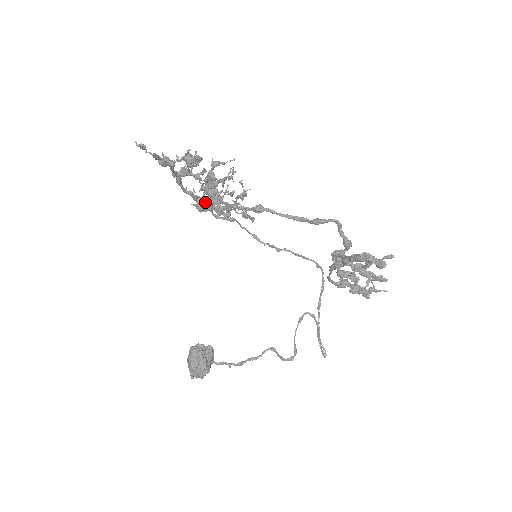
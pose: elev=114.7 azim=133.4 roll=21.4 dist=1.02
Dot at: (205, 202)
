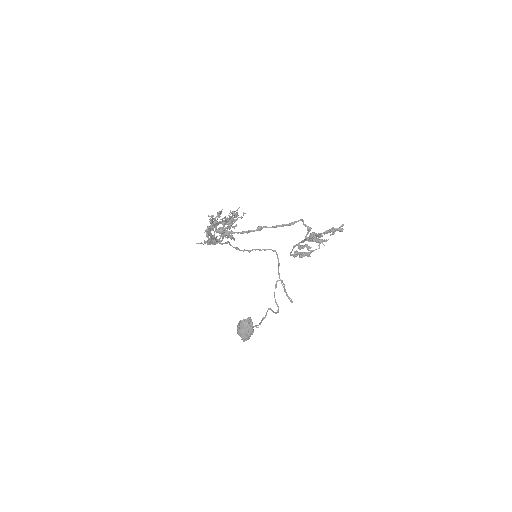
Dot at: (215, 238)
